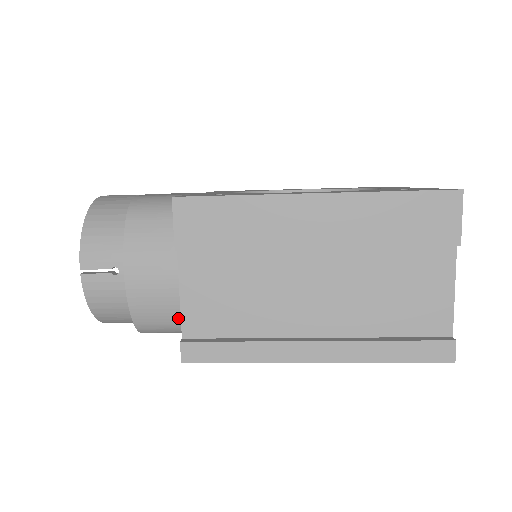
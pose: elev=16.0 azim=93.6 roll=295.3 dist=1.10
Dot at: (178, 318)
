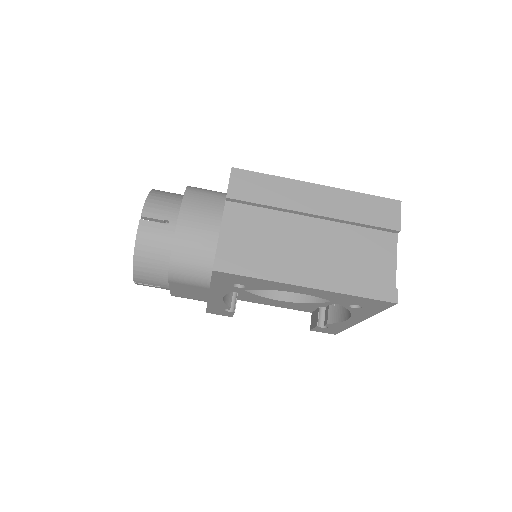
Dot at: (205, 260)
